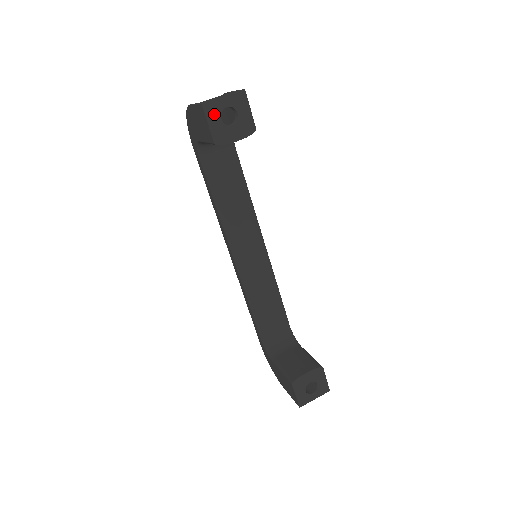
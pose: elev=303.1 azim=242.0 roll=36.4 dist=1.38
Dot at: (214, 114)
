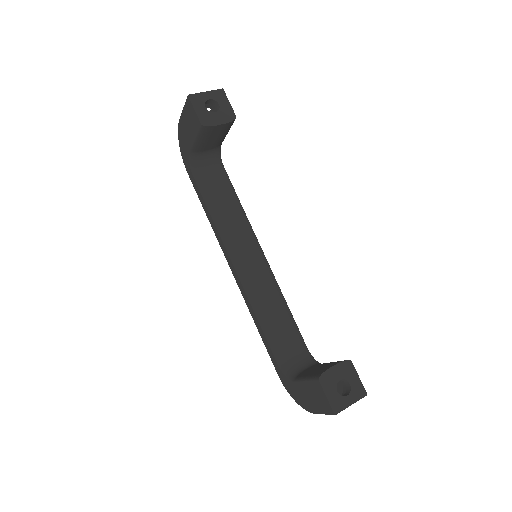
Dot at: (199, 103)
